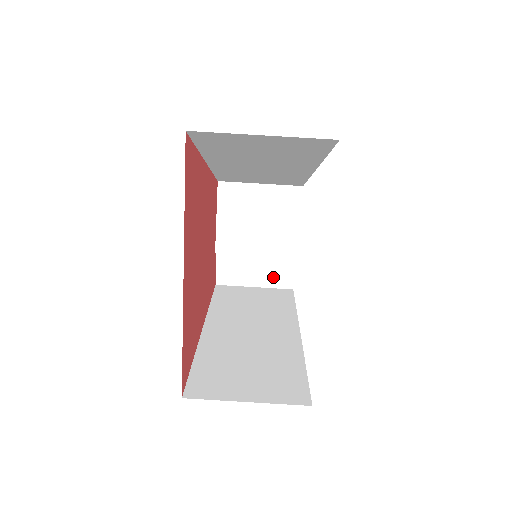
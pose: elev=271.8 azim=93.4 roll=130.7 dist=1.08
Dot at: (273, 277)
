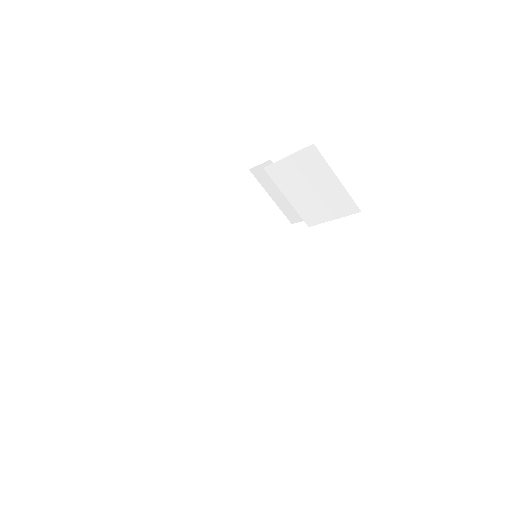
Dot at: (288, 208)
